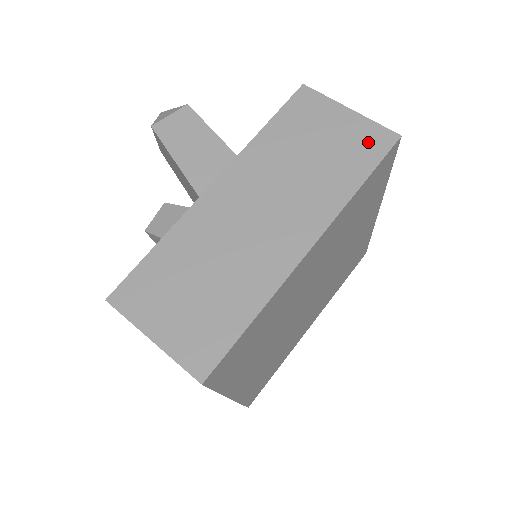
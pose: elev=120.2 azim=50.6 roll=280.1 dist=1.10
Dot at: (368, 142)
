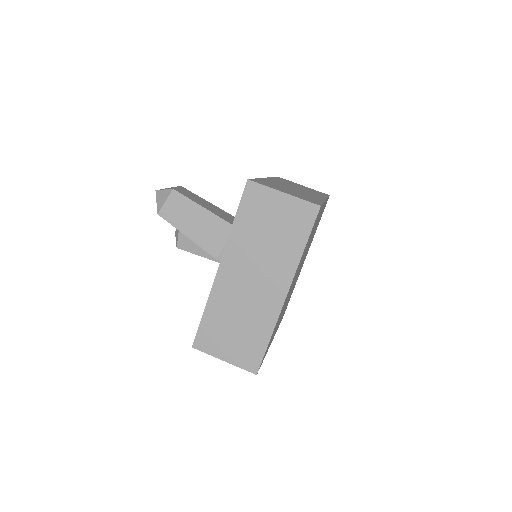
Dot at: (301, 216)
